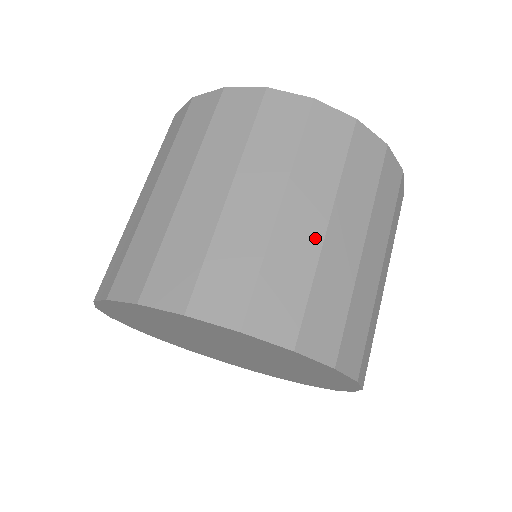
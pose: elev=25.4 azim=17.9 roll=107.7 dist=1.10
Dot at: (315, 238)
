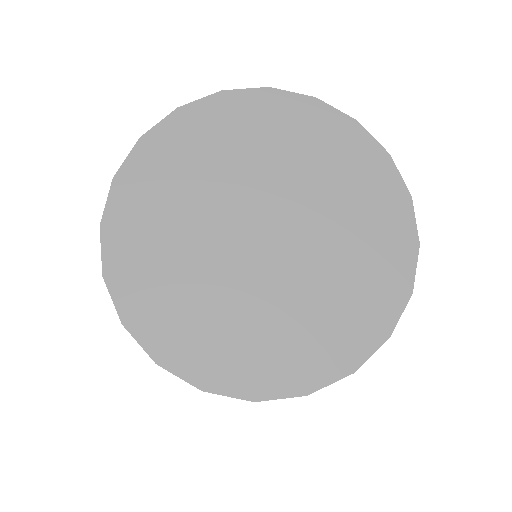
Dot at: occluded
